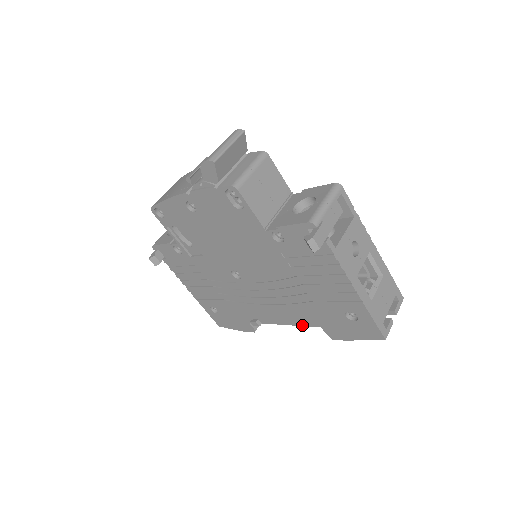
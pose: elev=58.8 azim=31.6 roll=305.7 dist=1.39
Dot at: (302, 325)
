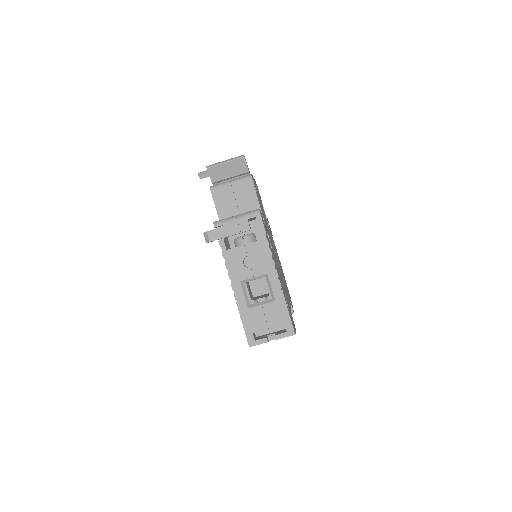
Dot at: occluded
